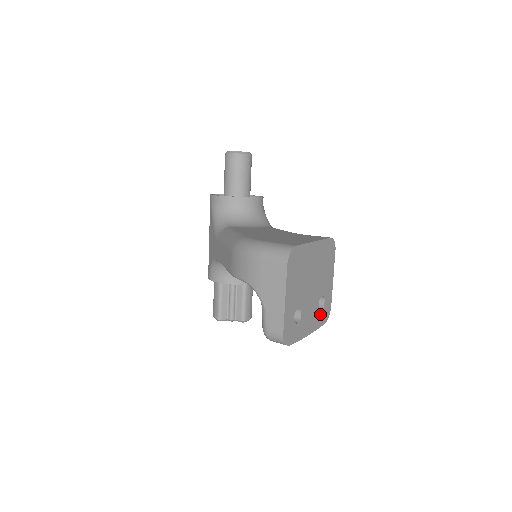
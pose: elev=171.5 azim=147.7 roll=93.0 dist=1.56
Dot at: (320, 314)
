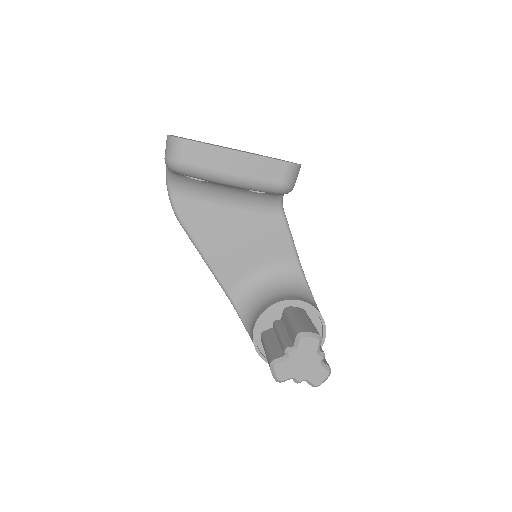
Dot at: occluded
